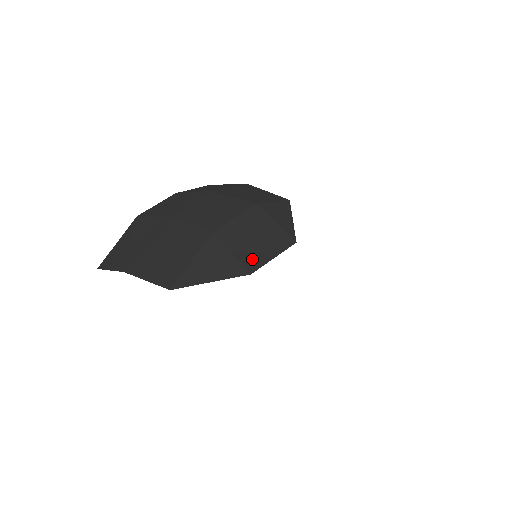
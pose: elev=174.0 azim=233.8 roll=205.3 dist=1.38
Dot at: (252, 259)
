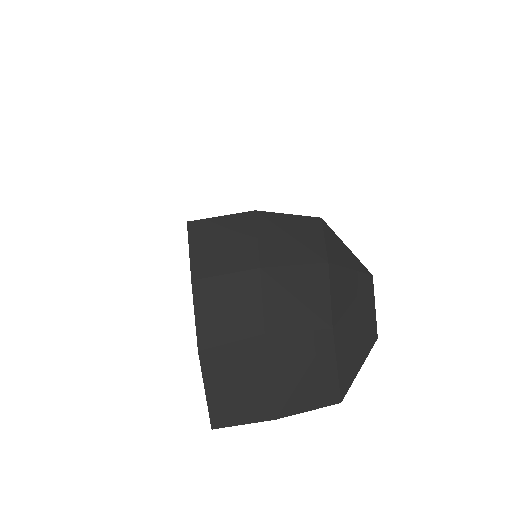
Dot at: (369, 324)
